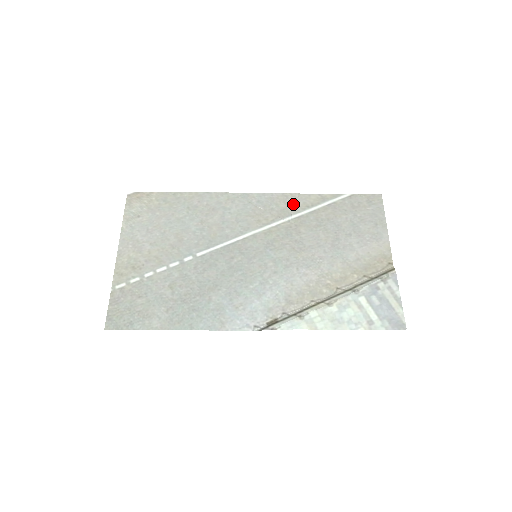
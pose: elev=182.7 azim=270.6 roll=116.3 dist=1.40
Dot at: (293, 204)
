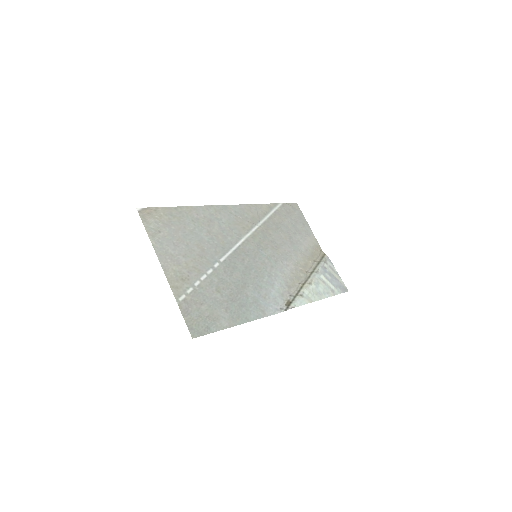
Dot at: (256, 213)
